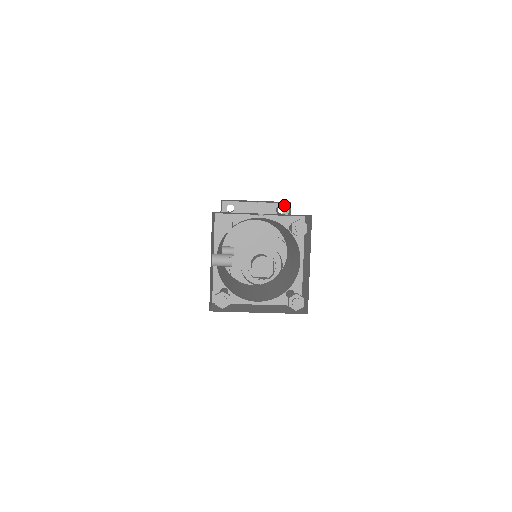
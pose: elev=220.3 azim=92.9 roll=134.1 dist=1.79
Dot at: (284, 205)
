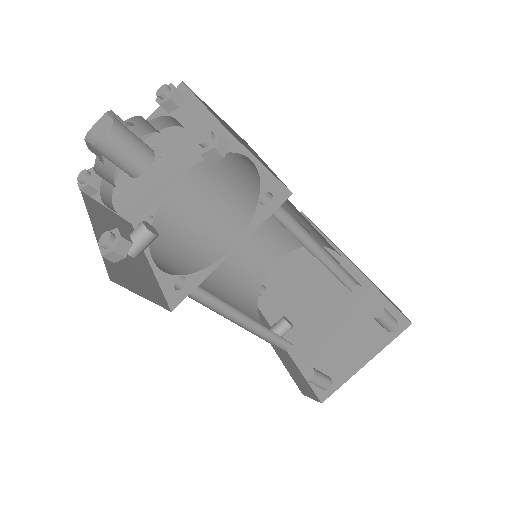
Dot at: occluded
